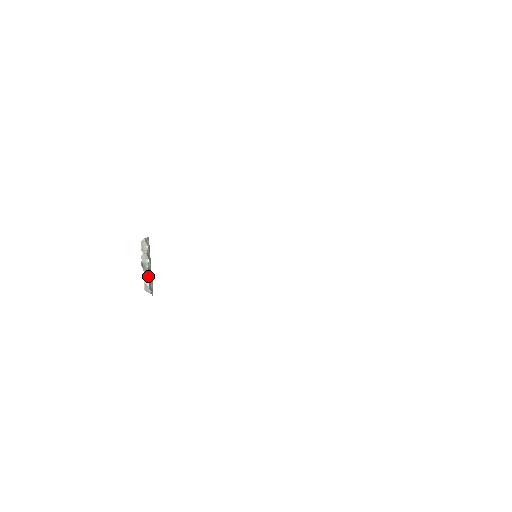
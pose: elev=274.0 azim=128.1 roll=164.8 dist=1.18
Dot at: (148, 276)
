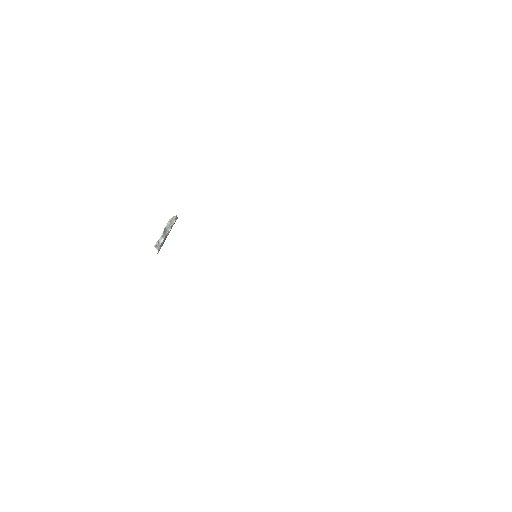
Dot at: (164, 239)
